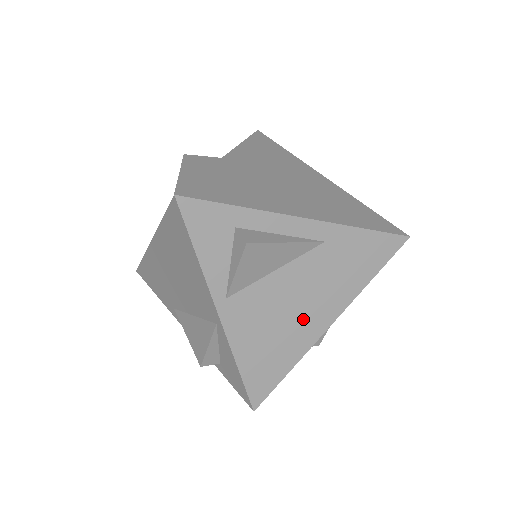
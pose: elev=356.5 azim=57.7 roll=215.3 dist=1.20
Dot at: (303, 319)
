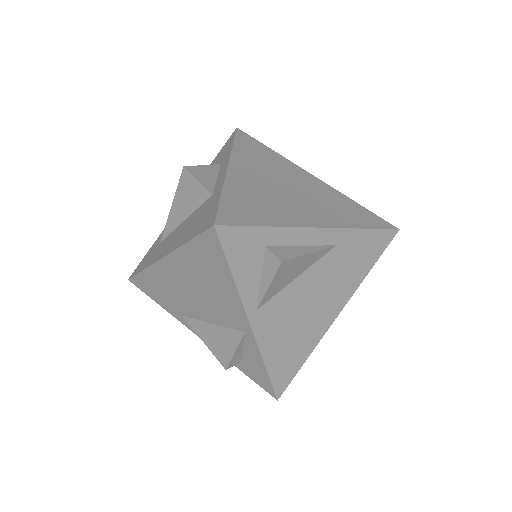
Dot at: (317, 314)
